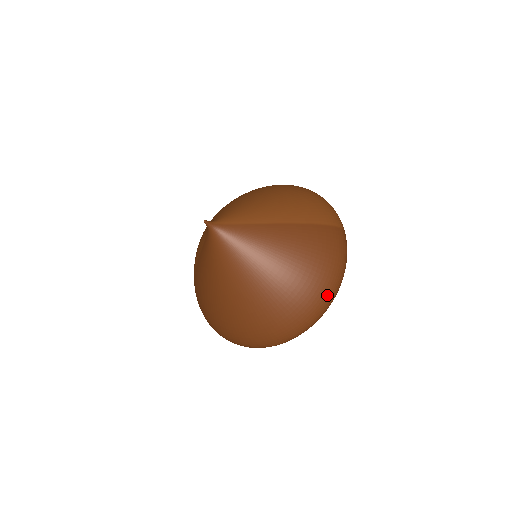
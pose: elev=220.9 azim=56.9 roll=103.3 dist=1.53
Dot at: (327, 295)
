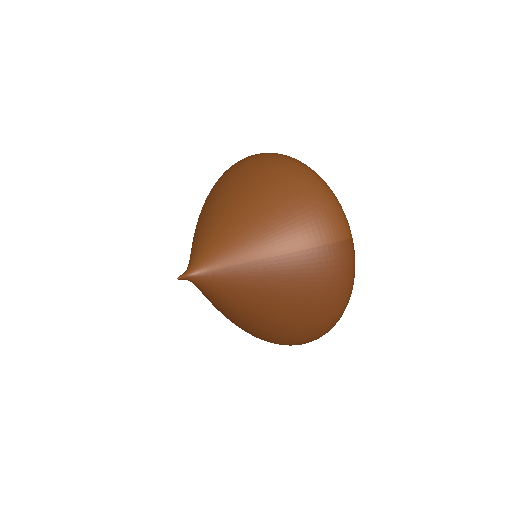
Dot at: (332, 319)
